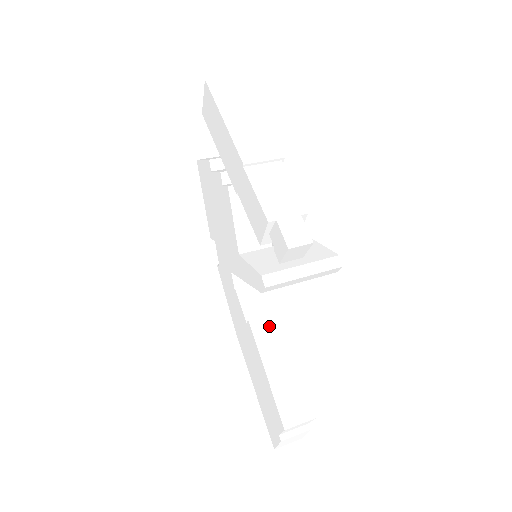
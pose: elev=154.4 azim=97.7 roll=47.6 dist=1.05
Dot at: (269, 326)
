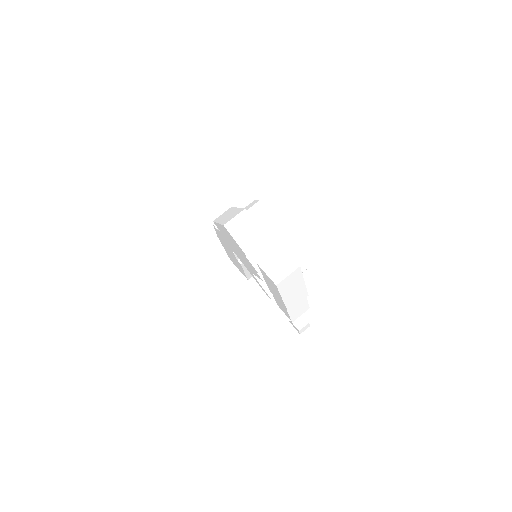
Dot at: occluded
